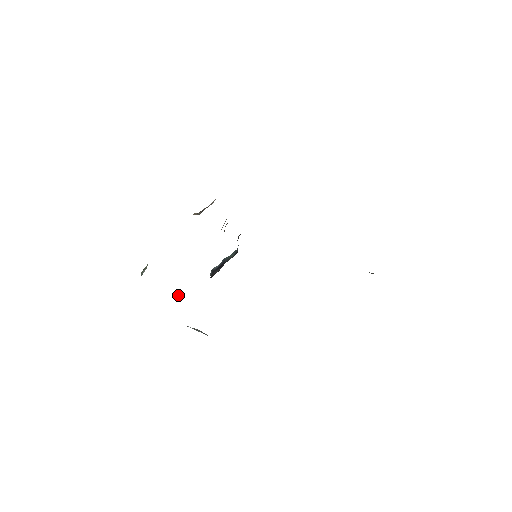
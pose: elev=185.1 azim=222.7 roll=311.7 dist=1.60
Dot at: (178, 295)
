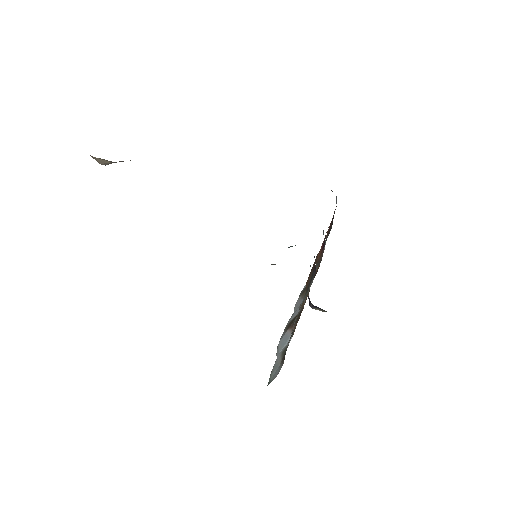
Dot at: occluded
